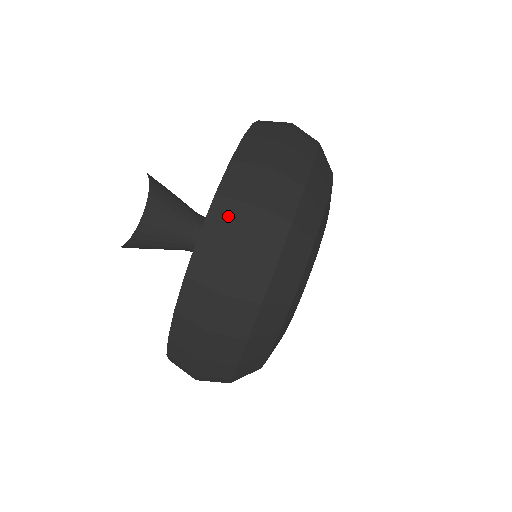
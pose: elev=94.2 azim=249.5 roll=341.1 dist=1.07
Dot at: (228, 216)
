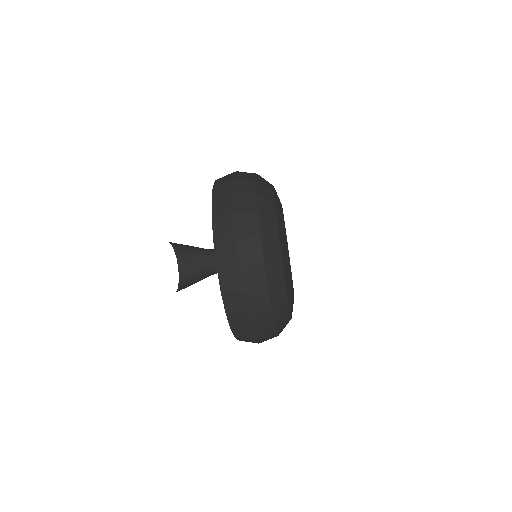
Dot at: (230, 277)
